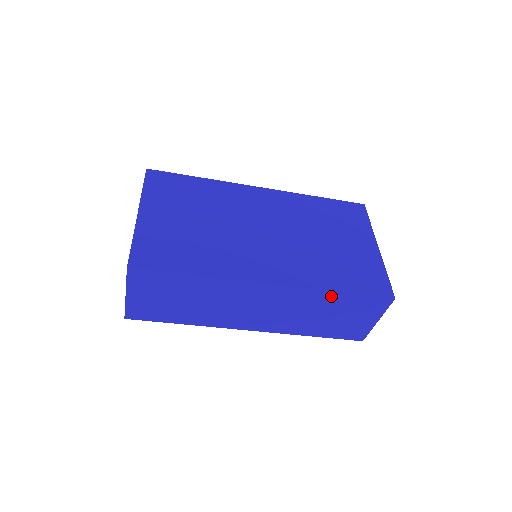
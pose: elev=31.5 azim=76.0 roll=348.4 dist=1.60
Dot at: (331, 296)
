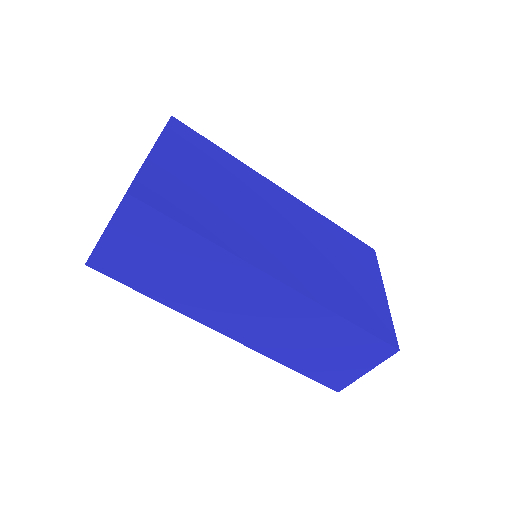
Dot at: (336, 322)
